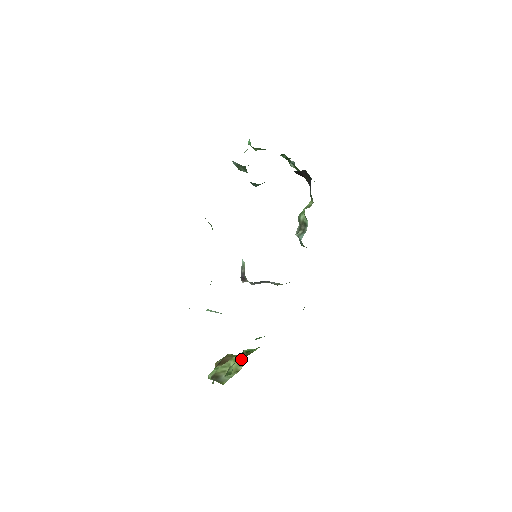
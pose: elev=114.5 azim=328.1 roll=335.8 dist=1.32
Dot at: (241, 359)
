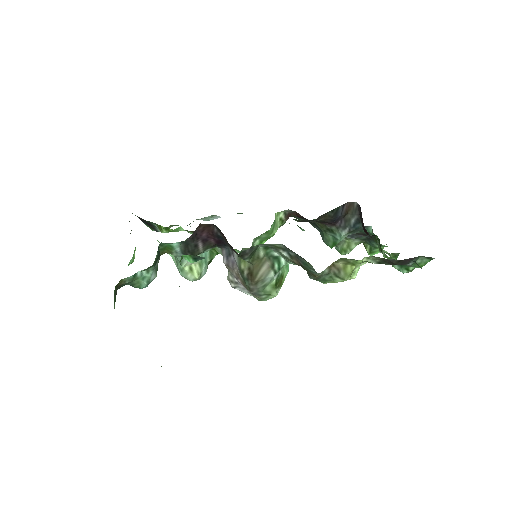
Dot at: occluded
